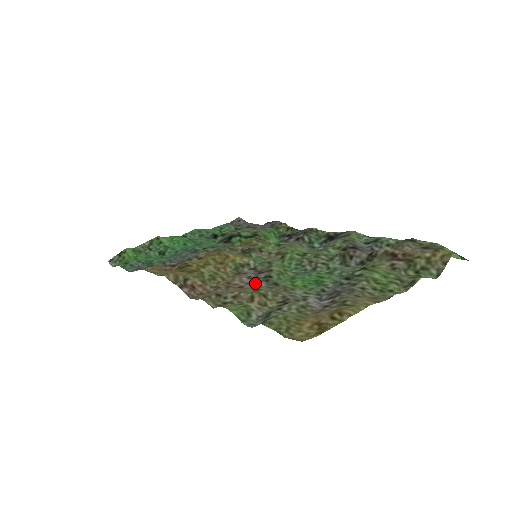
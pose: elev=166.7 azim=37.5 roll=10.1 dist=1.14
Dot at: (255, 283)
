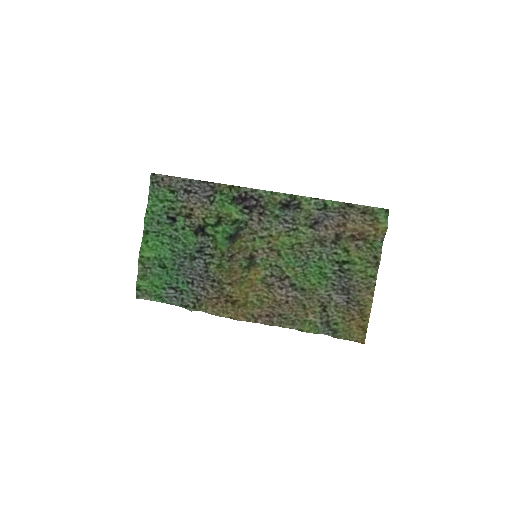
Dot at: (291, 295)
